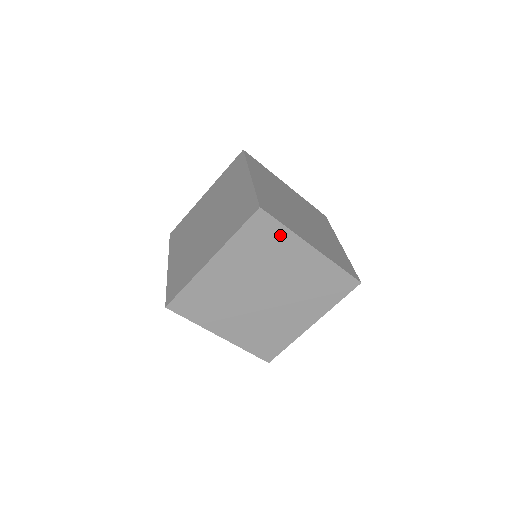
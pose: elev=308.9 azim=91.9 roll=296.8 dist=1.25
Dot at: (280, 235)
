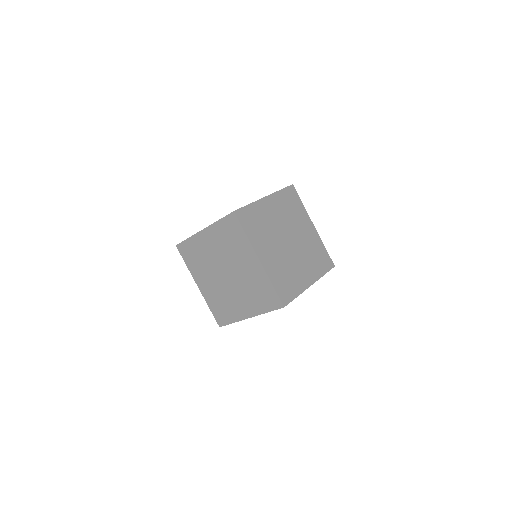
Dot at: occluded
